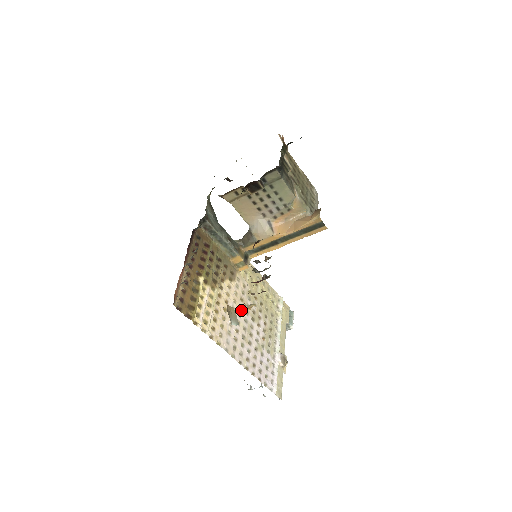
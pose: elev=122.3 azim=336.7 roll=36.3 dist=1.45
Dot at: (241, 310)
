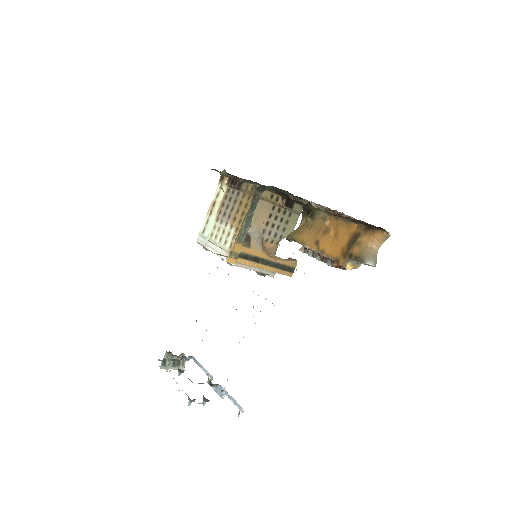
Dot at: occluded
